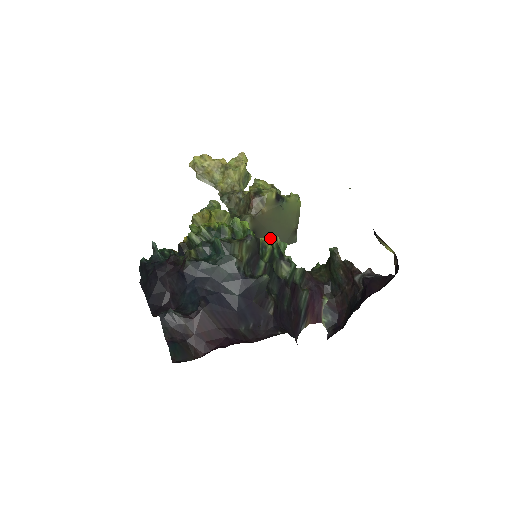
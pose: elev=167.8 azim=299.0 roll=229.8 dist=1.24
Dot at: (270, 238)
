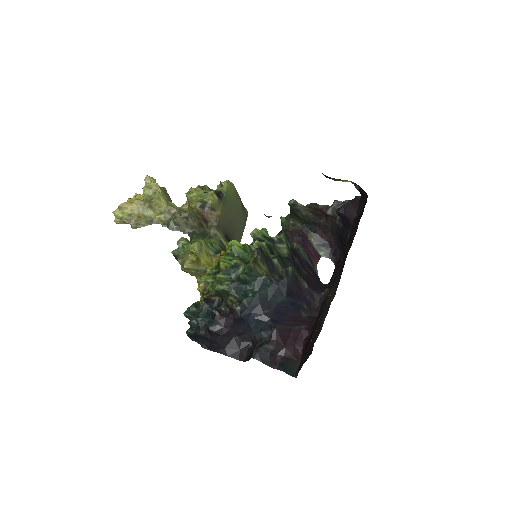
Dot at: (253, 235)
